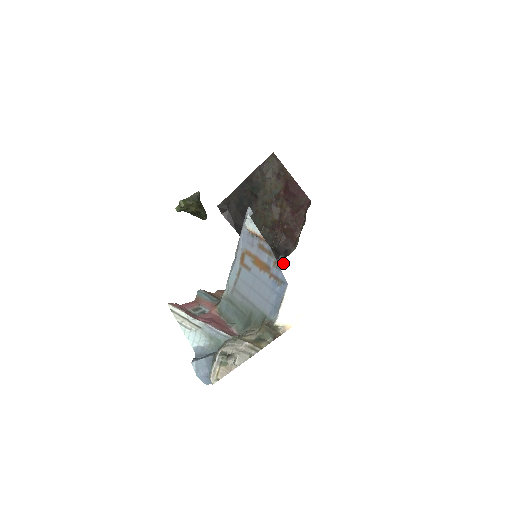
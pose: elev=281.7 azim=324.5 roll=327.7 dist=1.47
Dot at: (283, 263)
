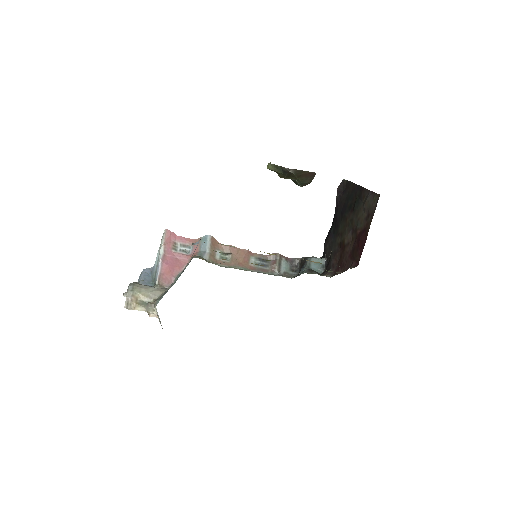
Dot at: occluded
